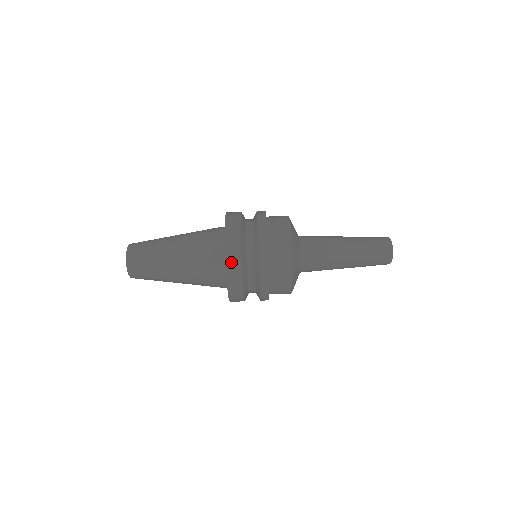
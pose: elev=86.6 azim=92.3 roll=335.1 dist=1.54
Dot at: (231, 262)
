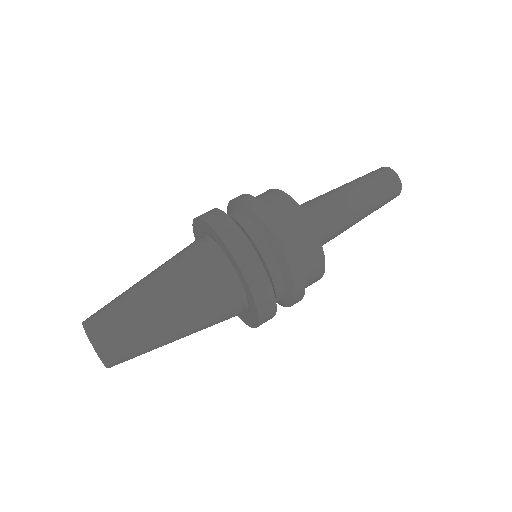
Dot at: (243, 259)
